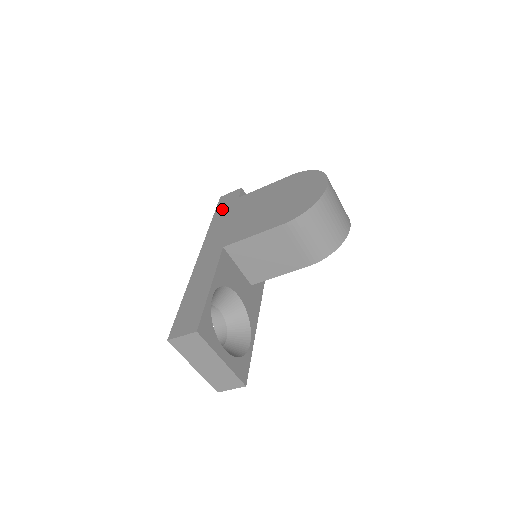
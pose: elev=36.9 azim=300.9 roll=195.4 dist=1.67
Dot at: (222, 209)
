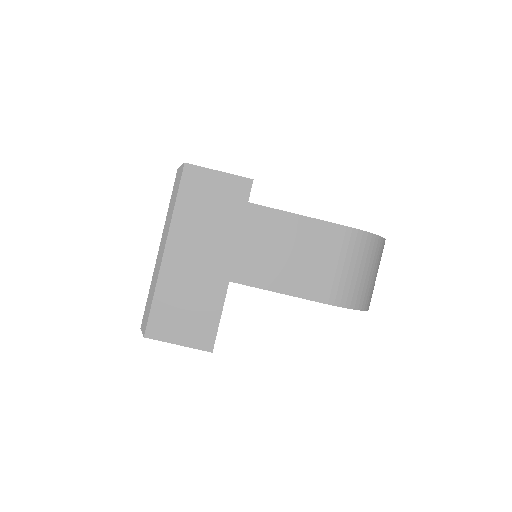
Dot at: occluded
